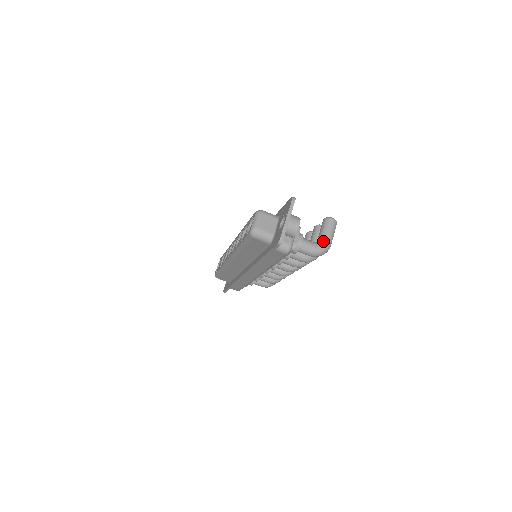
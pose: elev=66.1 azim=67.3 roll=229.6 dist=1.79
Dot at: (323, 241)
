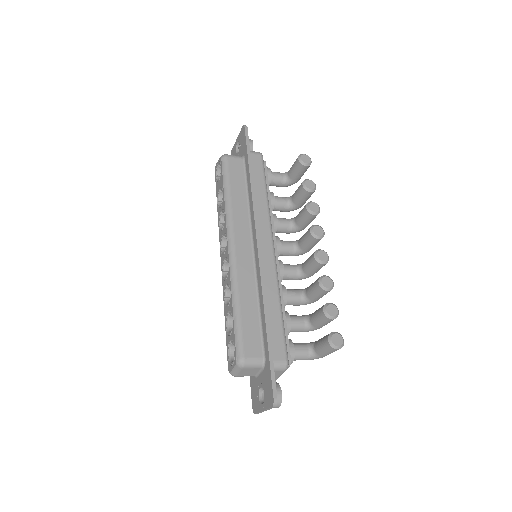
Dot at: (318, 357)
